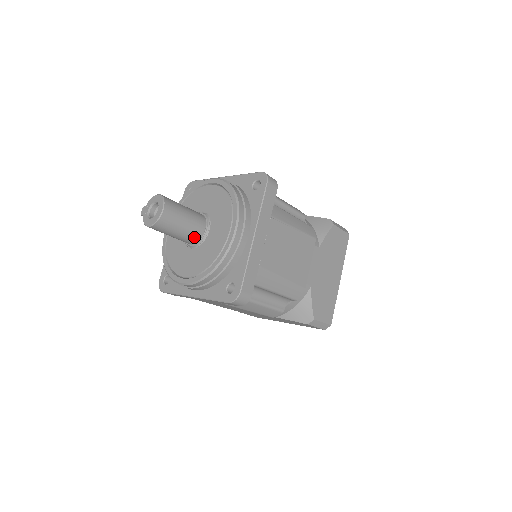
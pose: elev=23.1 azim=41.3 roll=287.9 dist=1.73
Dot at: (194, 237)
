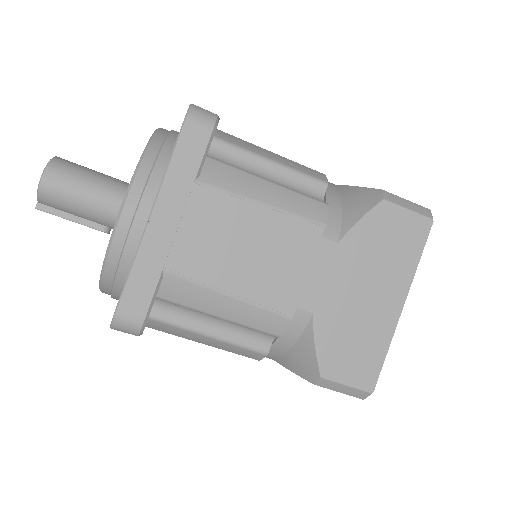
Dot at: (120, 187)
